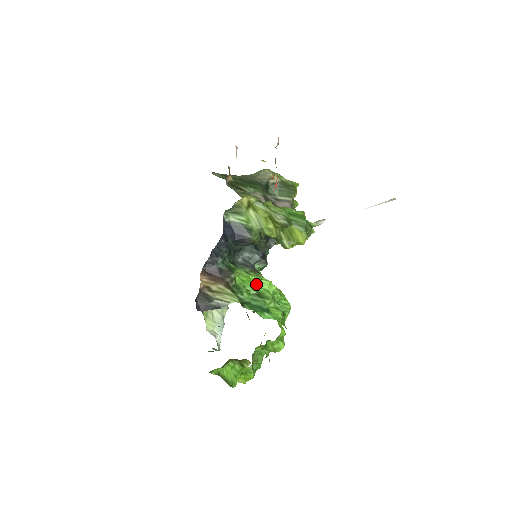
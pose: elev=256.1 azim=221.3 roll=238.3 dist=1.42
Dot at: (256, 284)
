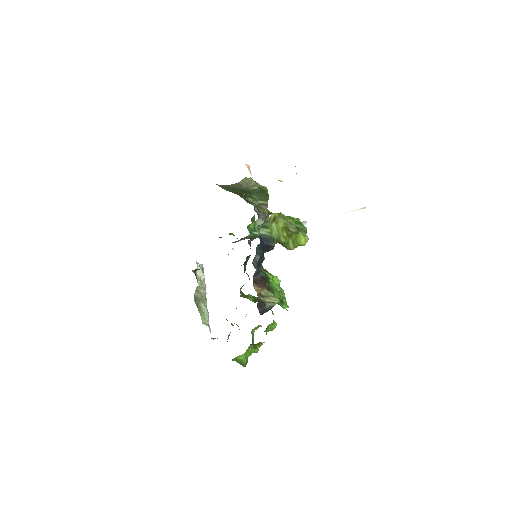
Dot at: occluded
